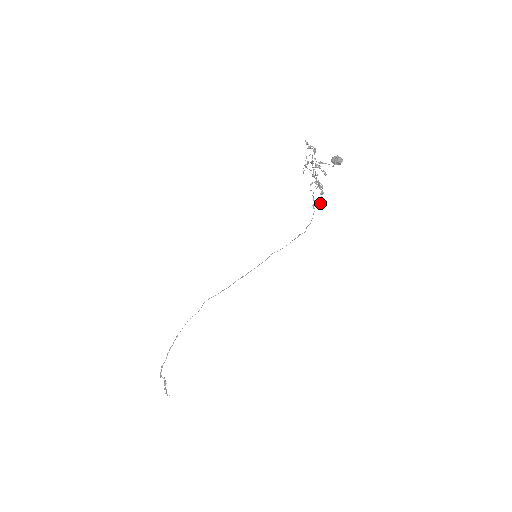
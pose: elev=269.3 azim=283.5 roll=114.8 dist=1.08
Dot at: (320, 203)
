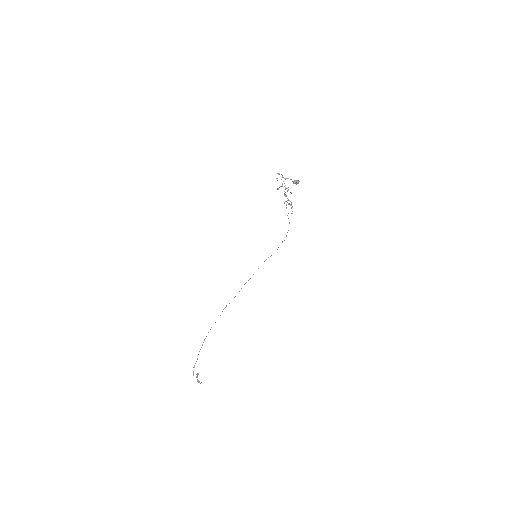
Dot at: (291, 213)
